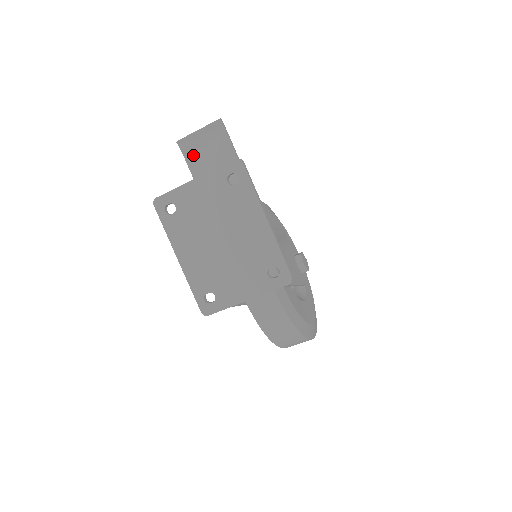
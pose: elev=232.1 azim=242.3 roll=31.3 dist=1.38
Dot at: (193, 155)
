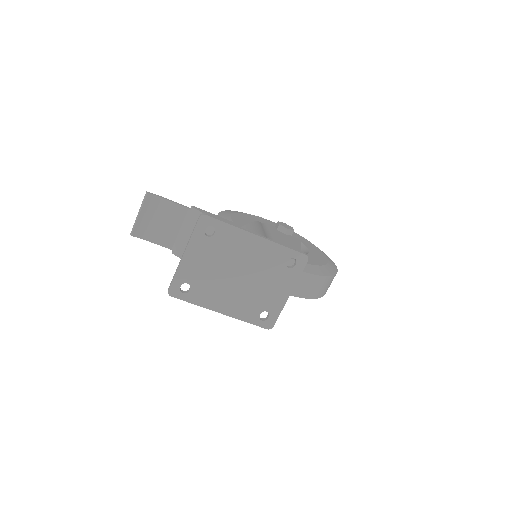
Dot at: (151, 233)
